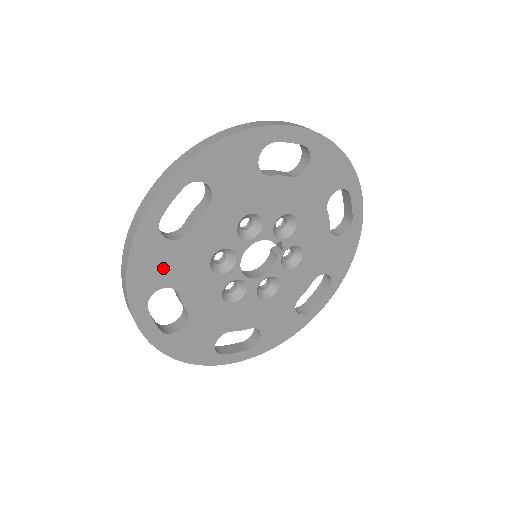
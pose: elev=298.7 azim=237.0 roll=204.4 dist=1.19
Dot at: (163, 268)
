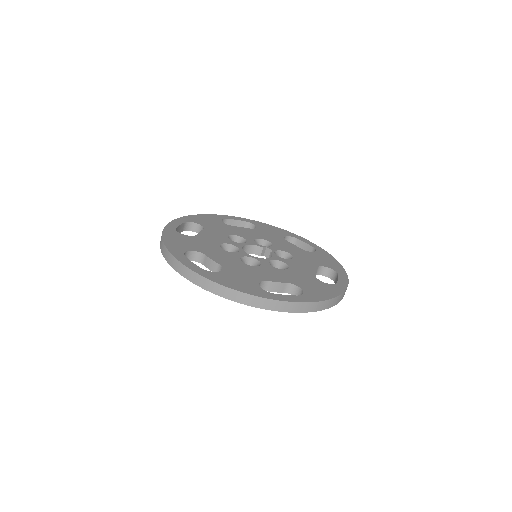
Dot at: (187, 244)
